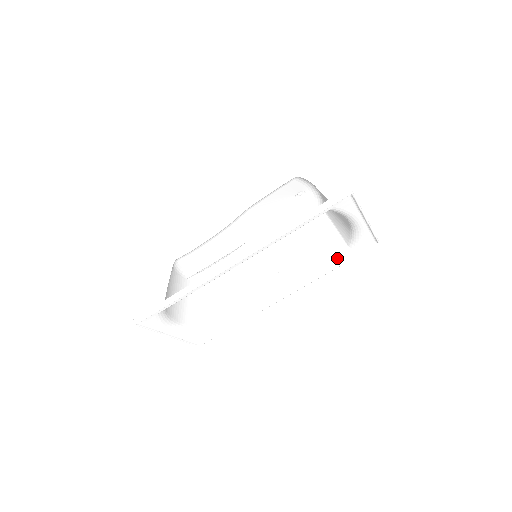
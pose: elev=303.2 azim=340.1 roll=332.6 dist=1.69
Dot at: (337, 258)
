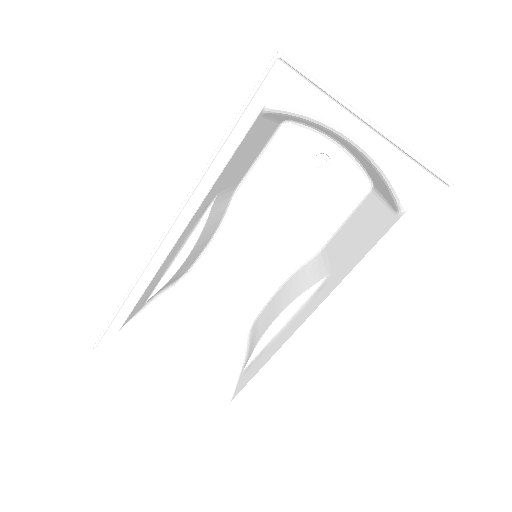
Dot at: (380, 236)
